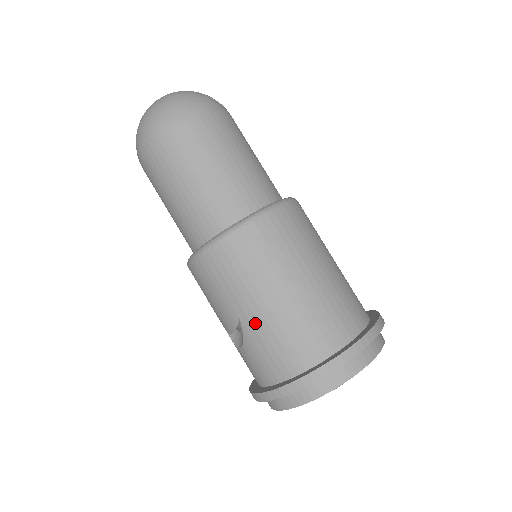
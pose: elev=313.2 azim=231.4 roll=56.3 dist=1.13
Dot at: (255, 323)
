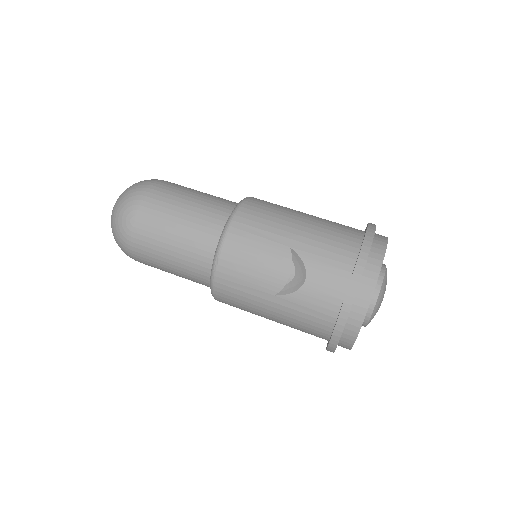
Dot at: (303, 240)
